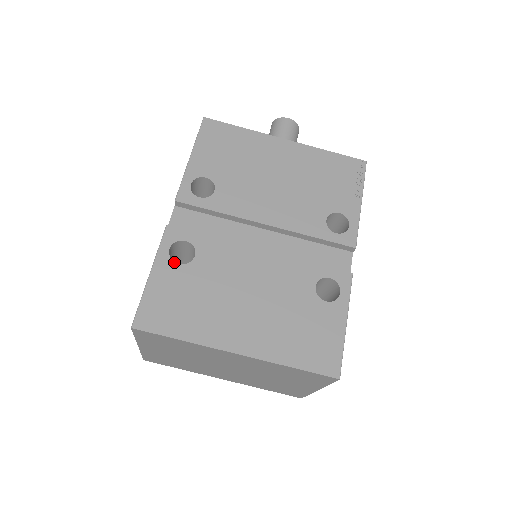
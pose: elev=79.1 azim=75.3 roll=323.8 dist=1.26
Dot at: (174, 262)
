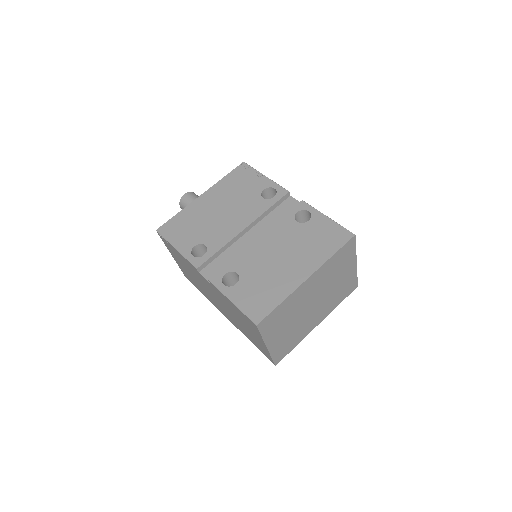
Dot at: (233, 286)
